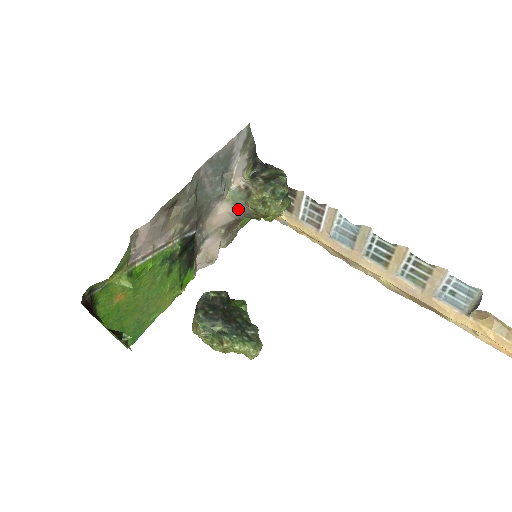
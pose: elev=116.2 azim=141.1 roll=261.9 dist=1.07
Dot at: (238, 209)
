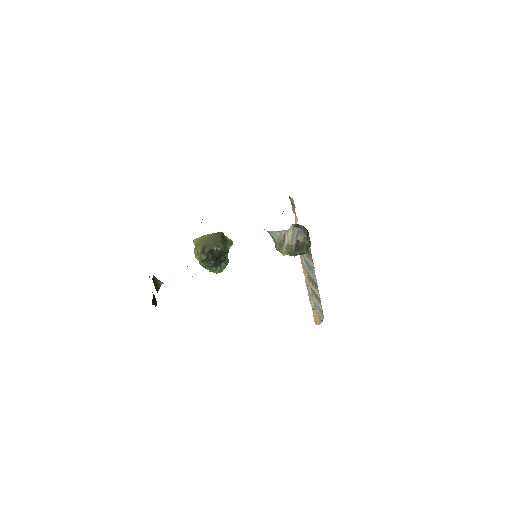
Dot at: occluded
